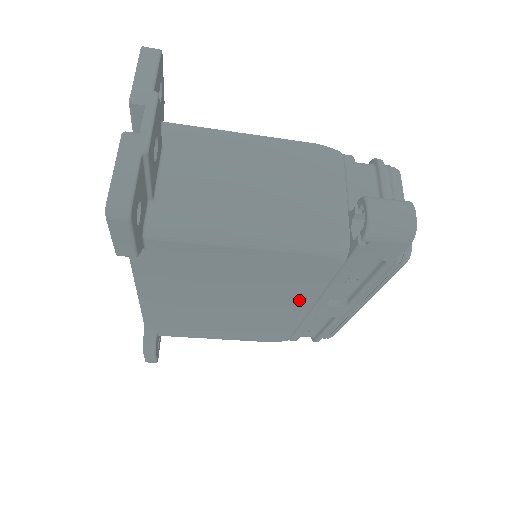
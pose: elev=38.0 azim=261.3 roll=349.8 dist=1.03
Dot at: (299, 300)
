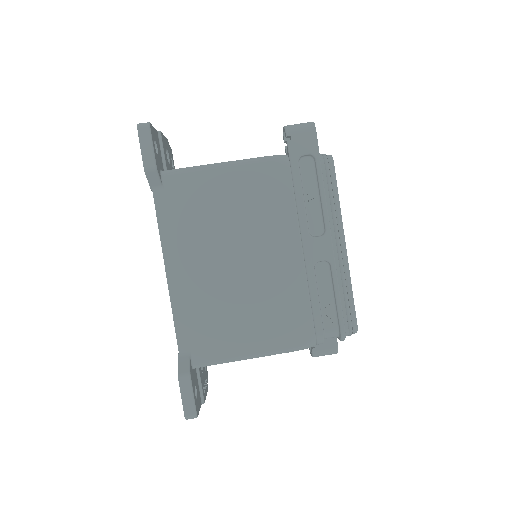
Dot at: (286, 235)
